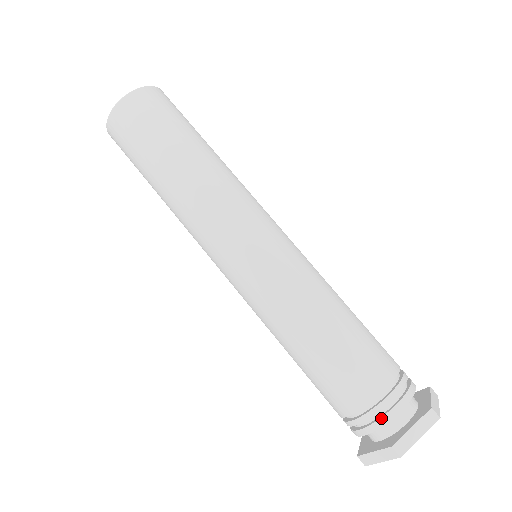
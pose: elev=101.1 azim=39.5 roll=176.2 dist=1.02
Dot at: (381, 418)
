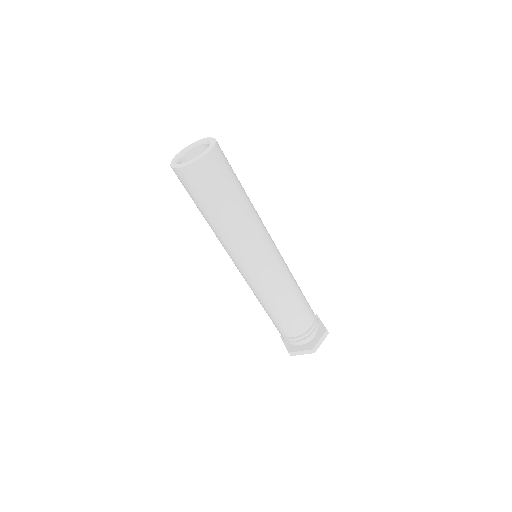
Dot at: (290, 342)
